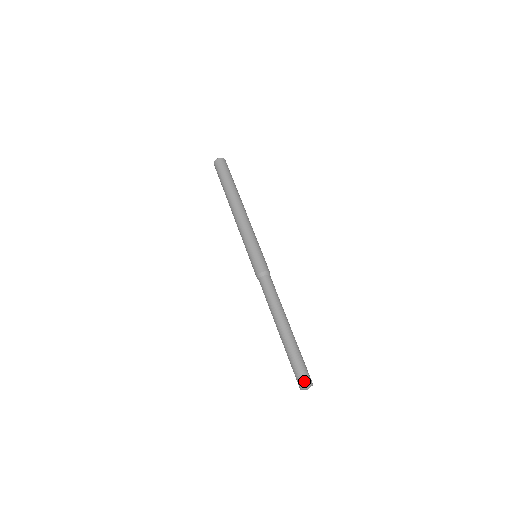
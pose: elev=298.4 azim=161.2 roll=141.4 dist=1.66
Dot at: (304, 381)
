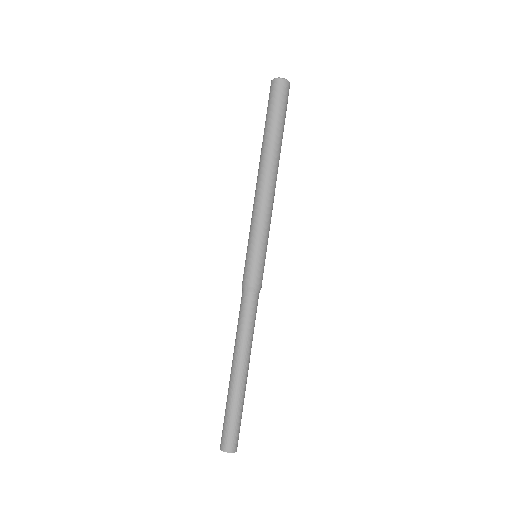
Dot at: (224, 445)
